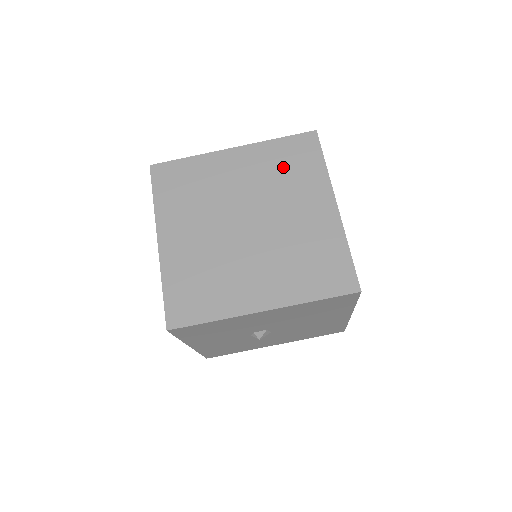
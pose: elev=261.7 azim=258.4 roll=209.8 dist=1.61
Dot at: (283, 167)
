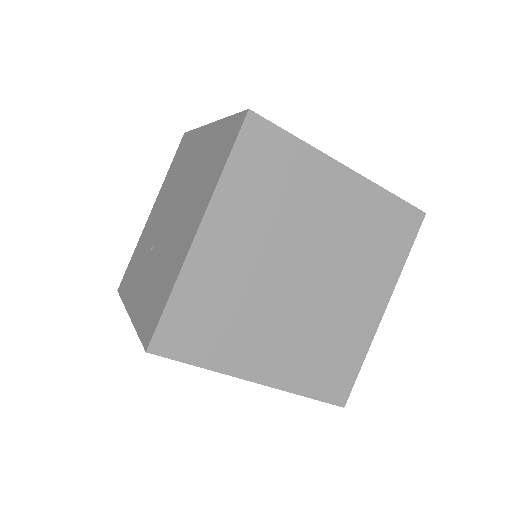
Dot at: (374, 233)
